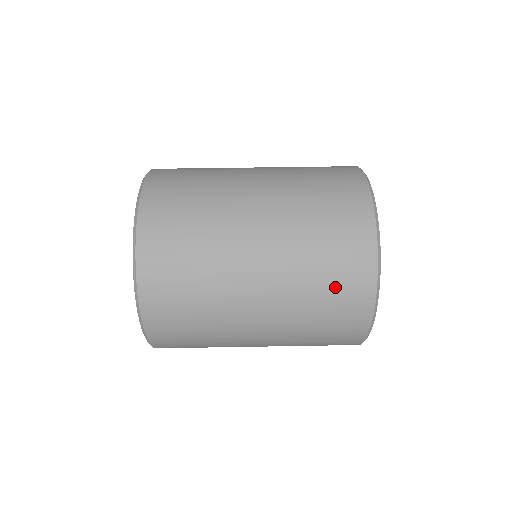
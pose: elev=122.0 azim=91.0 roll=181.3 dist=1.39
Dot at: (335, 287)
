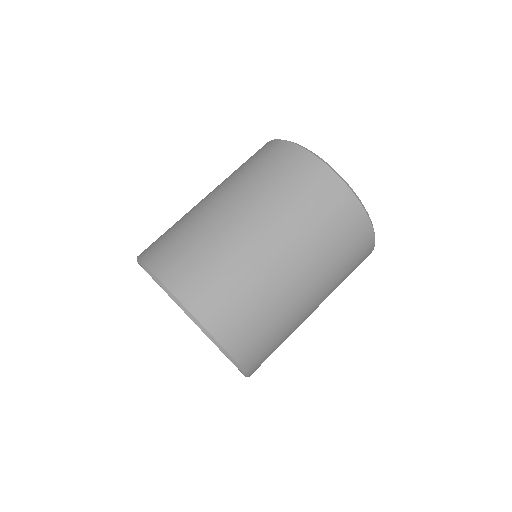
Dot at: (351, 252)
